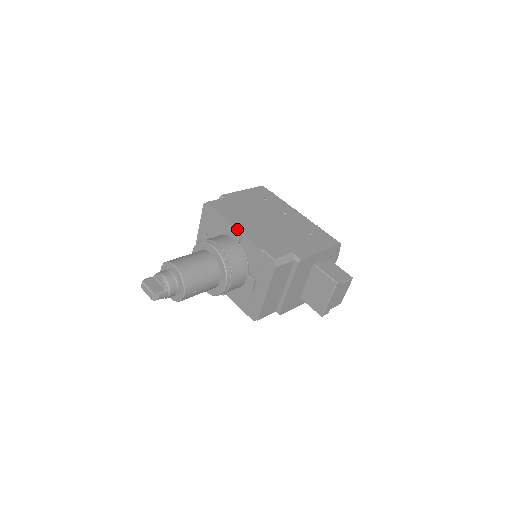
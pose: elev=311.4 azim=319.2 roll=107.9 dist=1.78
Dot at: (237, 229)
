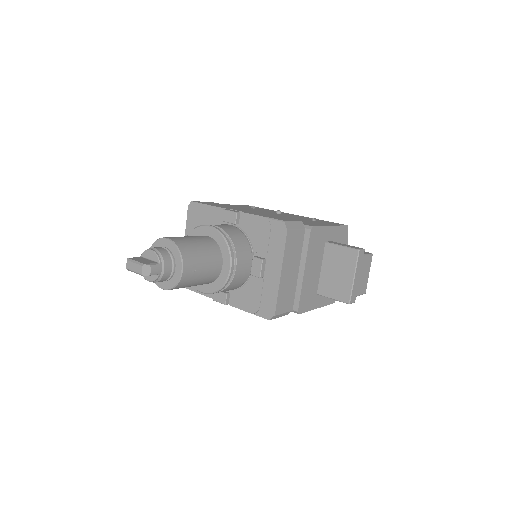
Dot at: (233, 210)
